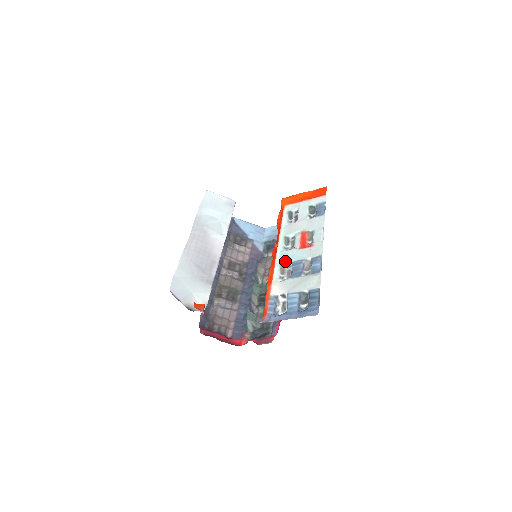
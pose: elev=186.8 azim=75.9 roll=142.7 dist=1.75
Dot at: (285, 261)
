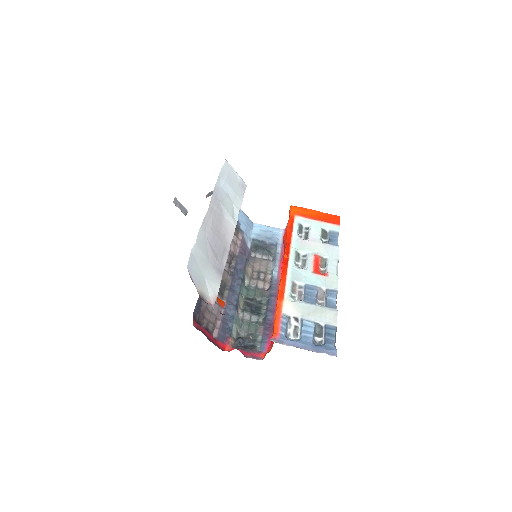
Dot at: (297, 280)
